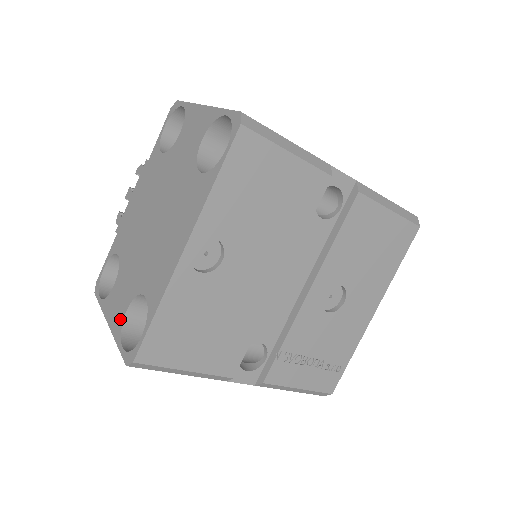
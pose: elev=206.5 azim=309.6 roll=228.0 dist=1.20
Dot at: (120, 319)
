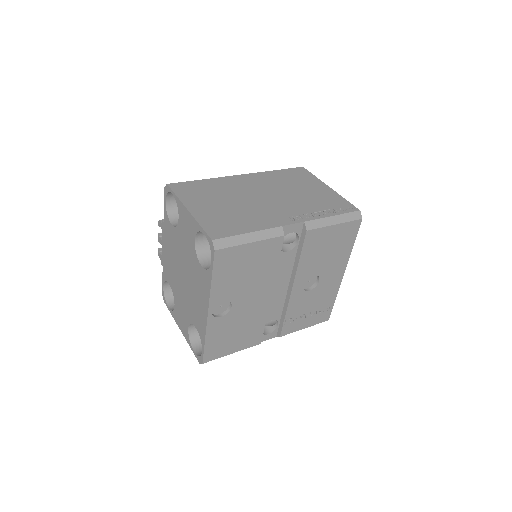
Dot at: (186, 332)
